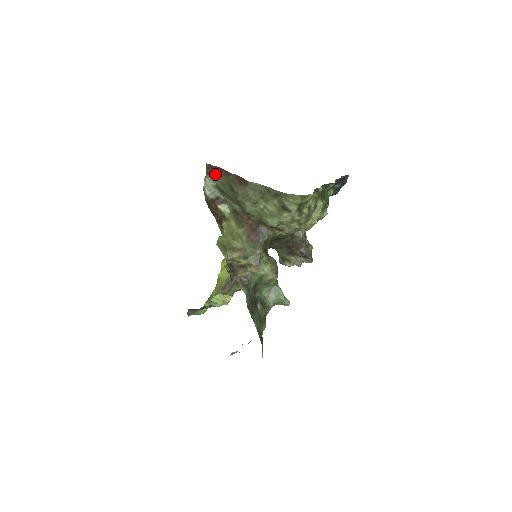
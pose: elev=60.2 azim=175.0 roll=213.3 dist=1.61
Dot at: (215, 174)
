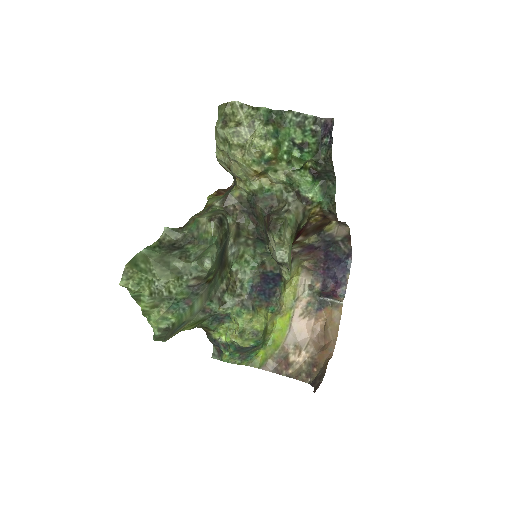
Dot at: occluded
